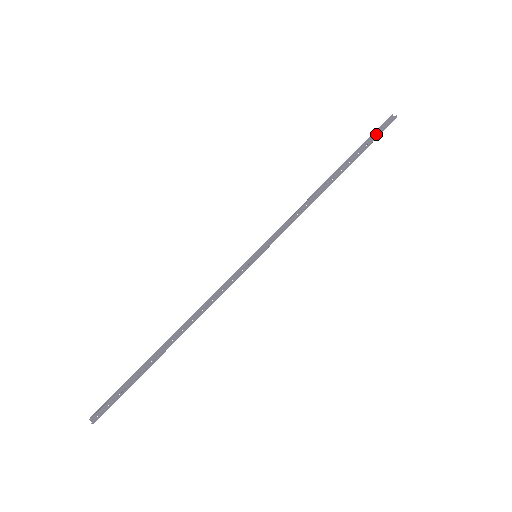
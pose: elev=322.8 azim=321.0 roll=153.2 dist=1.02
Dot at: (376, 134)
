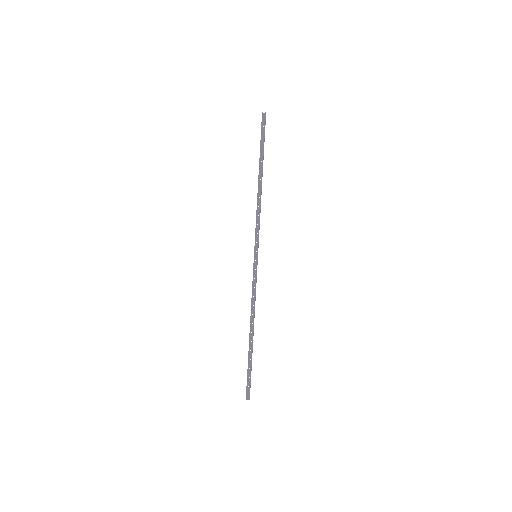
Dot at: (262, 132)
